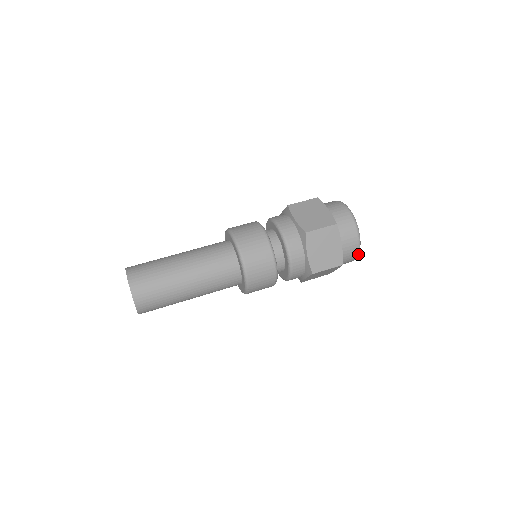
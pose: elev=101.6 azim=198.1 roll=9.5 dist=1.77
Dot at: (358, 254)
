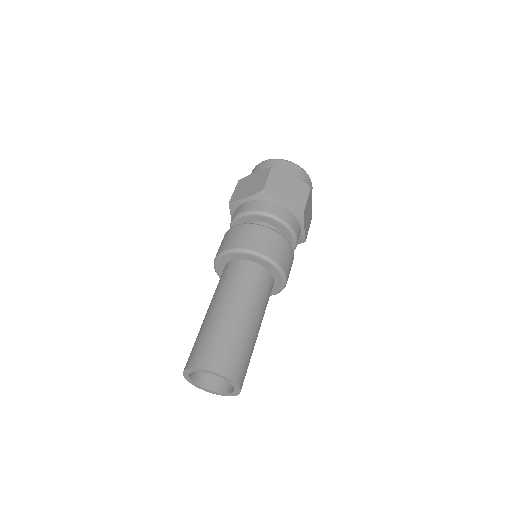
Dot at: (309, 177)
